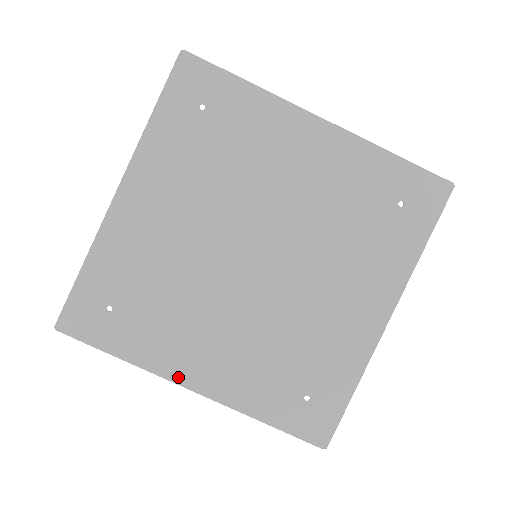
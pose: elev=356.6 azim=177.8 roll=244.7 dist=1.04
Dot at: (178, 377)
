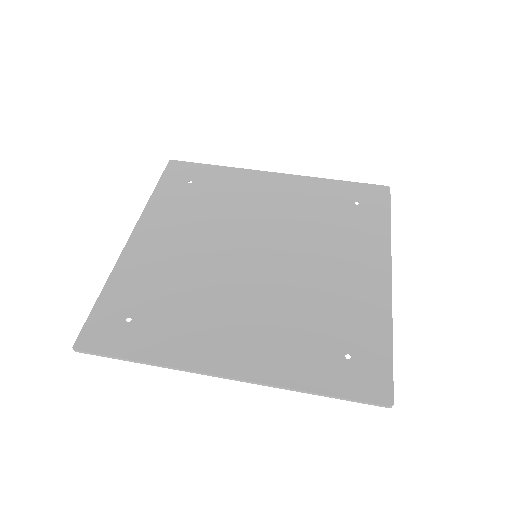
Dot at: (207, 366)
